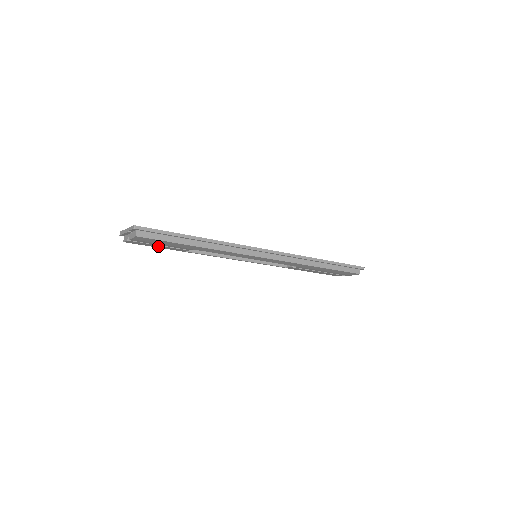
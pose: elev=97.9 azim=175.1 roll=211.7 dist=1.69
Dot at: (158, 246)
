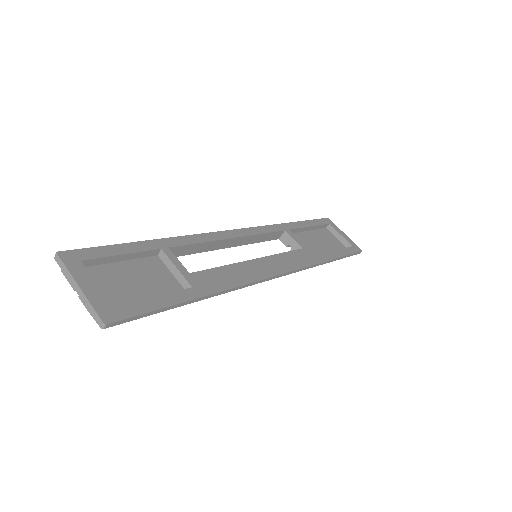
Dot at: occluded
